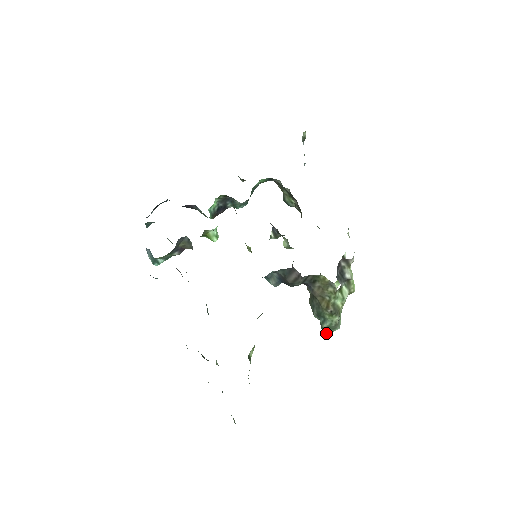
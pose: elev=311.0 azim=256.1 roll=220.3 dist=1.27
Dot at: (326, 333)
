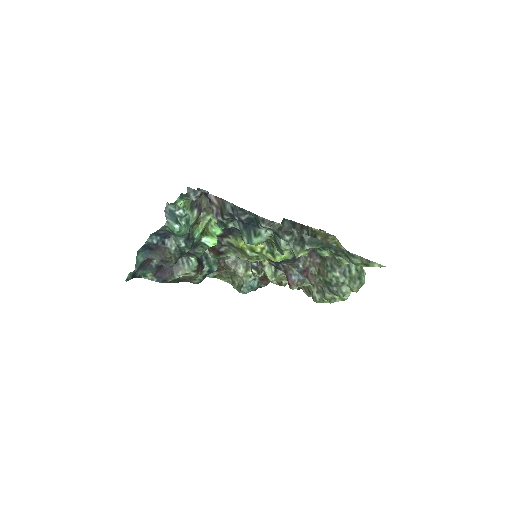
Dot at: (361, 282)
